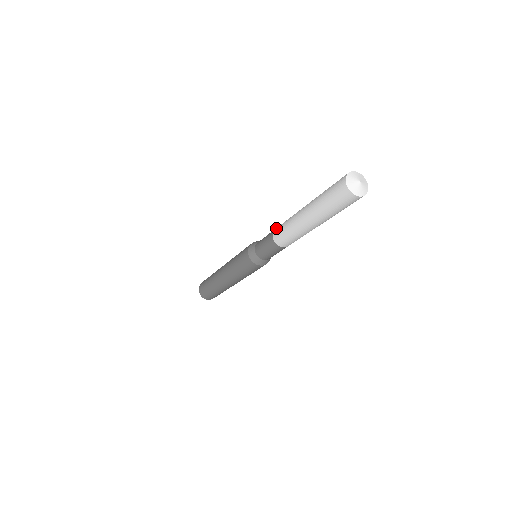
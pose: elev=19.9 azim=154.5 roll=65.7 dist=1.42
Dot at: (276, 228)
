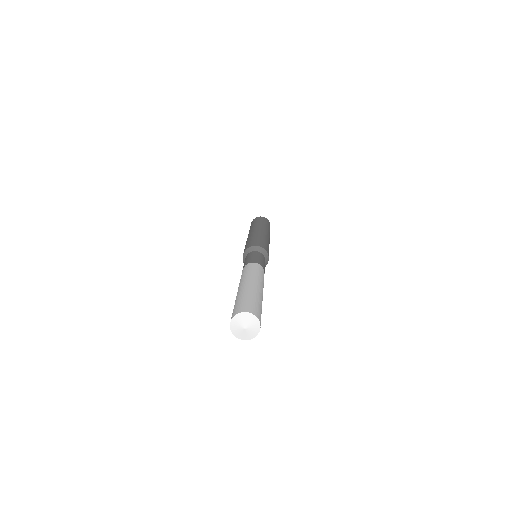
Dot at: (252, 263)
